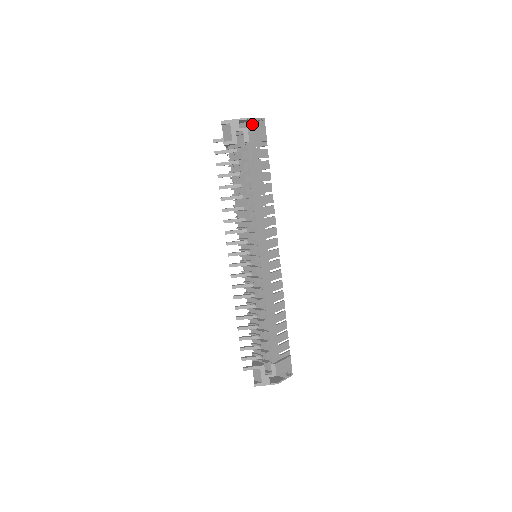
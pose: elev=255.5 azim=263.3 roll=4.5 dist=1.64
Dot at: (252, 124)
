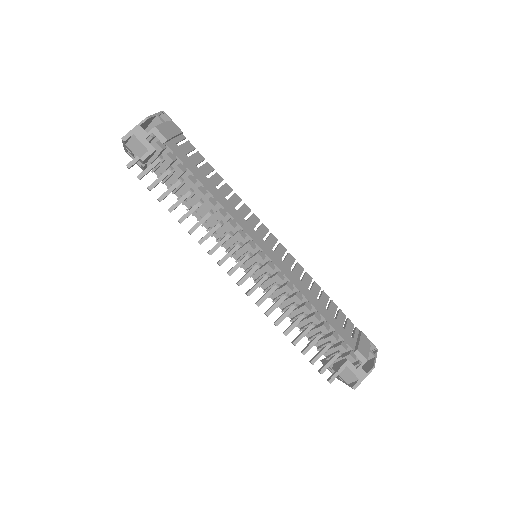
Dot at: (155, 124)
